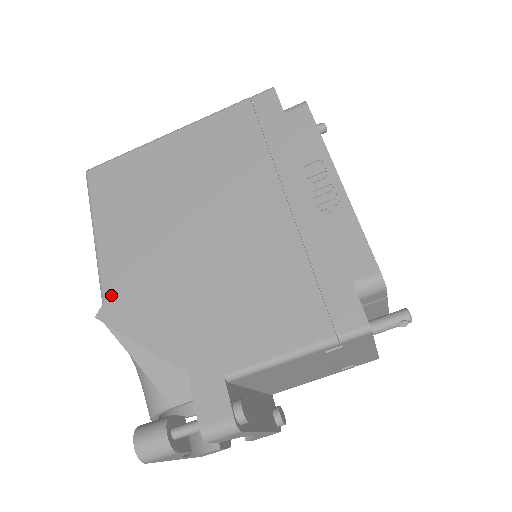
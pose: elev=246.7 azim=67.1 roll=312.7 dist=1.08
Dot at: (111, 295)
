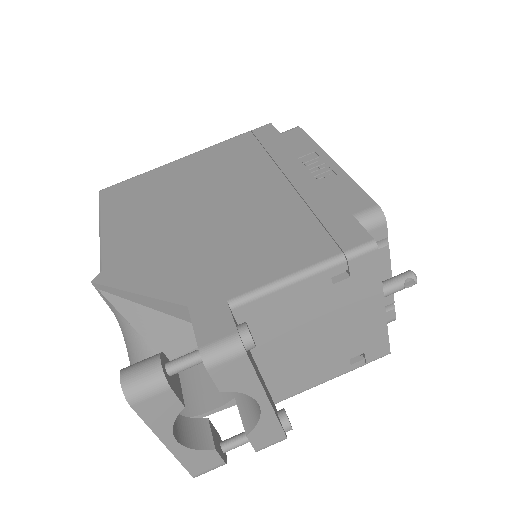
Dot at: (111, 263)
